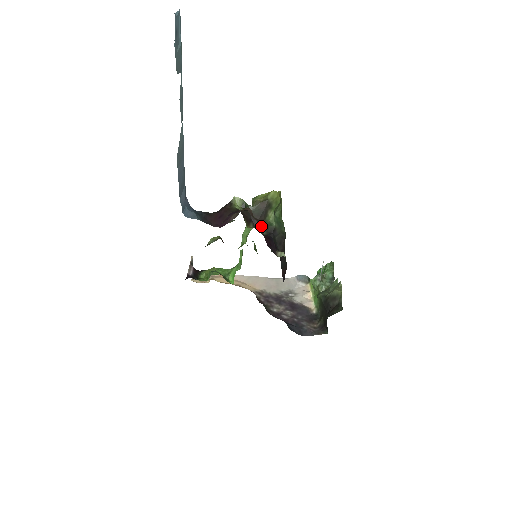
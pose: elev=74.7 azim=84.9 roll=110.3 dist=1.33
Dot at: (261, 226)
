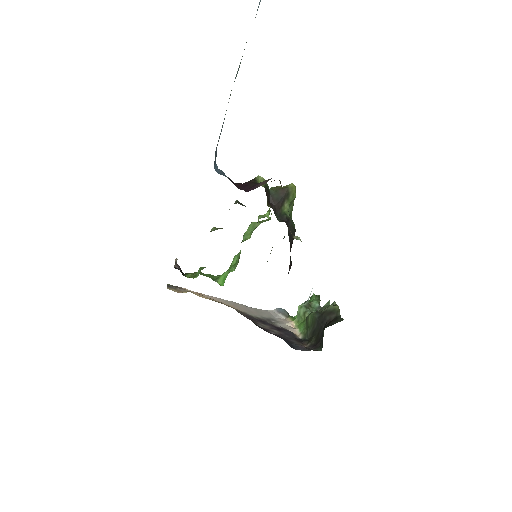
Dot at: (276, 213)
